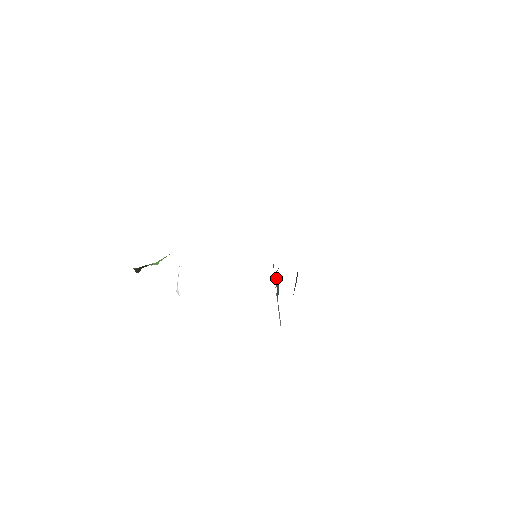
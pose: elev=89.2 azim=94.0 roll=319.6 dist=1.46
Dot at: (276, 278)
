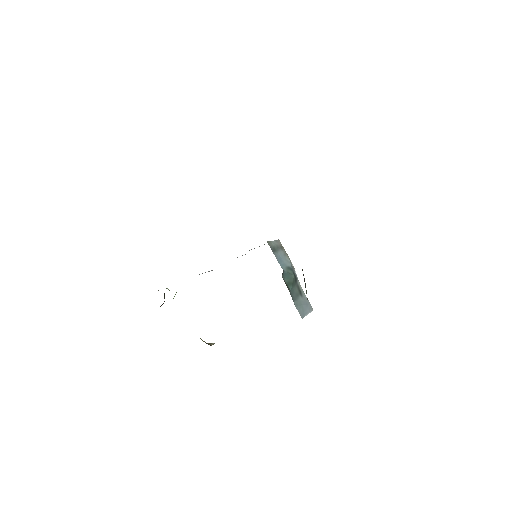
Dot at: (285, 274)
